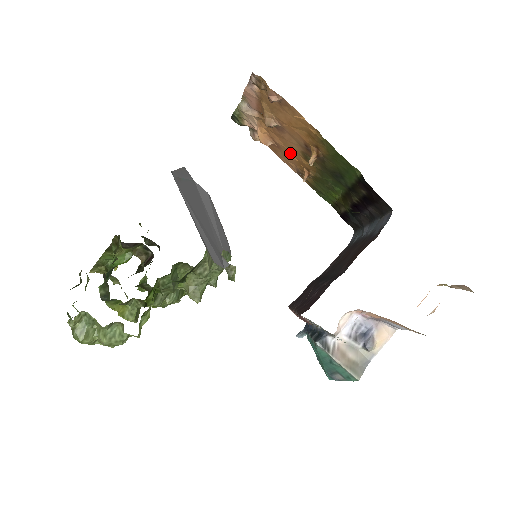
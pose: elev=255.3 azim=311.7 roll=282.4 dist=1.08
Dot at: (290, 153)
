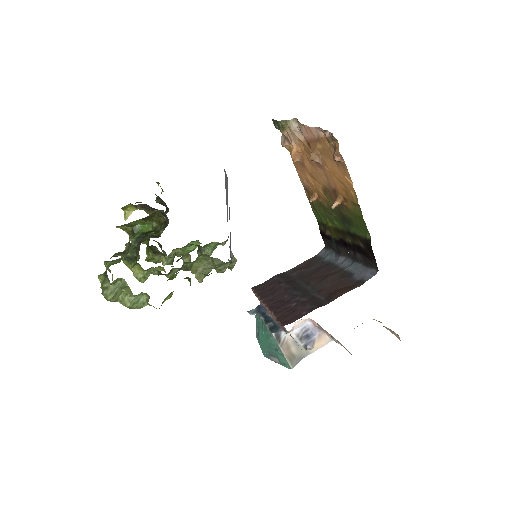
Dot at: (311, 176)
